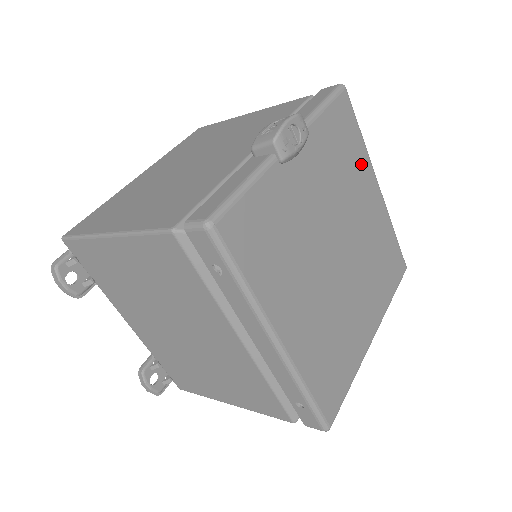
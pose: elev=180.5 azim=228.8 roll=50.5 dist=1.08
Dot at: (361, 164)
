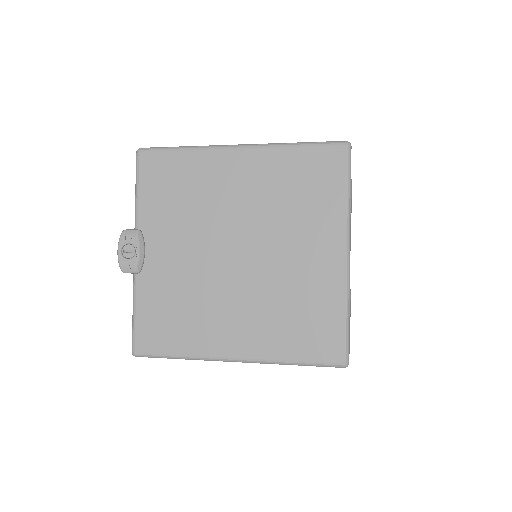
Dot at: (201, 167)
